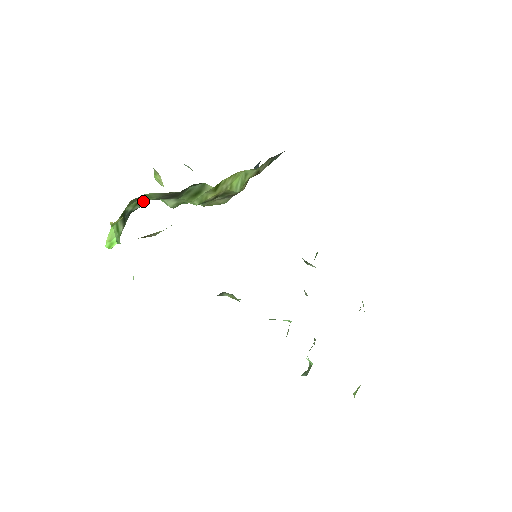
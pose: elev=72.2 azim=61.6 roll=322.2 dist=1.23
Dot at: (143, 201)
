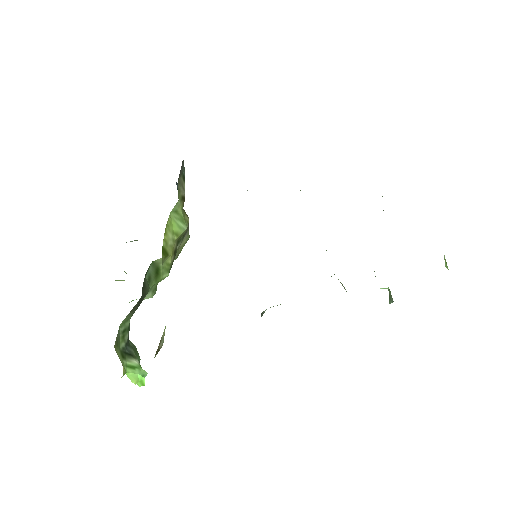
Dot at: (125, 329)
